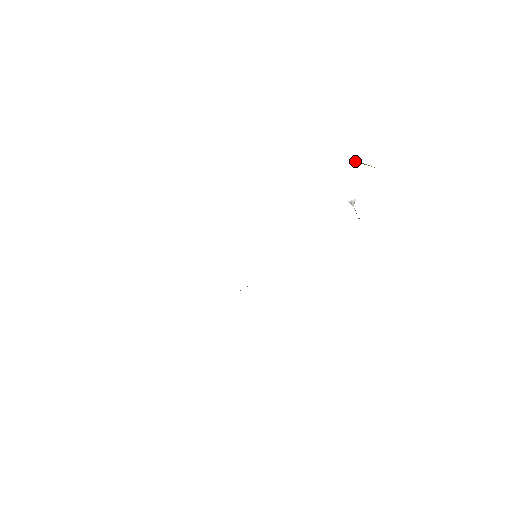
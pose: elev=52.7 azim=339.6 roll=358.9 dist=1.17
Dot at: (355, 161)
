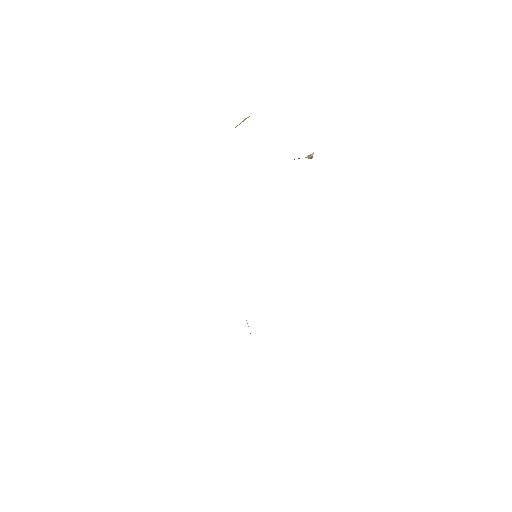
Dot at: (236, 126)
